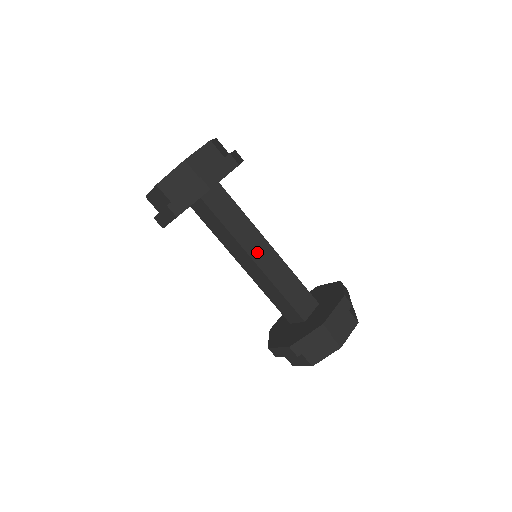
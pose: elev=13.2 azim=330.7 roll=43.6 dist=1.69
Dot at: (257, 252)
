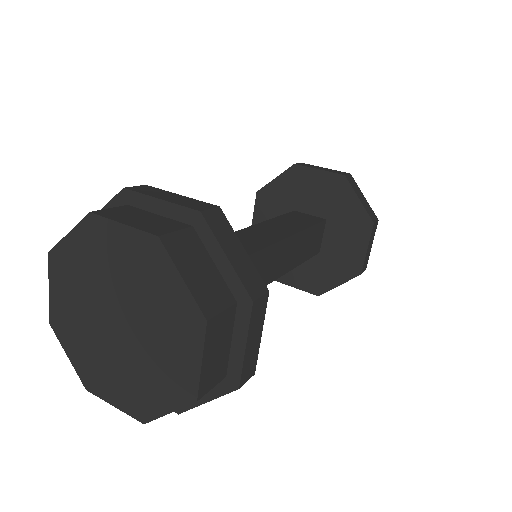
Dot at: (270, 270)
